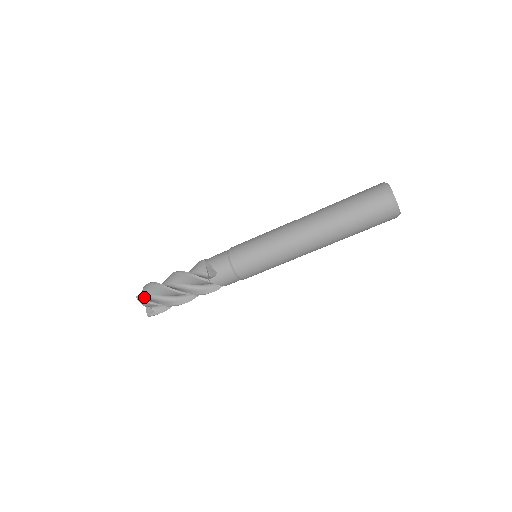
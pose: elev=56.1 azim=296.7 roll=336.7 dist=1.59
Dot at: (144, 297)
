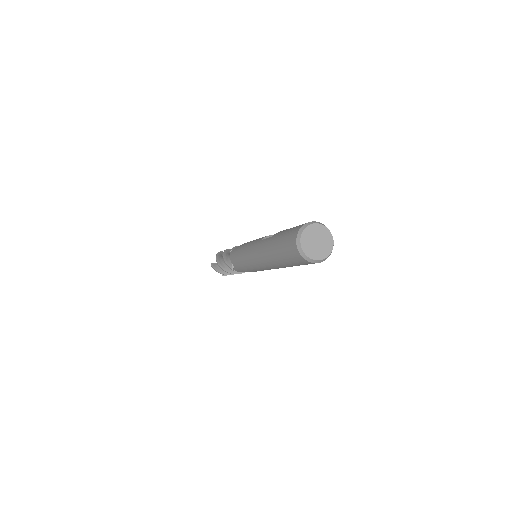
Dot at: occluded
